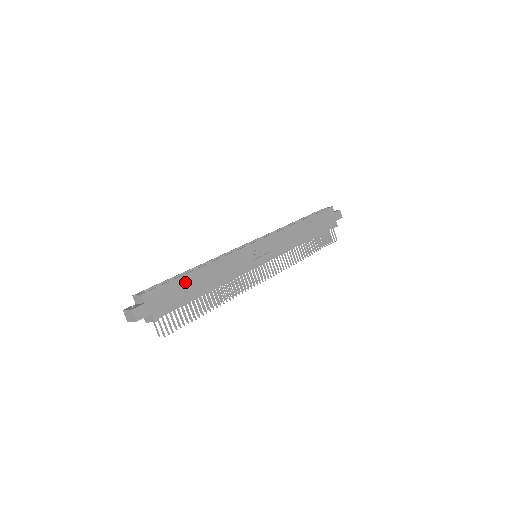
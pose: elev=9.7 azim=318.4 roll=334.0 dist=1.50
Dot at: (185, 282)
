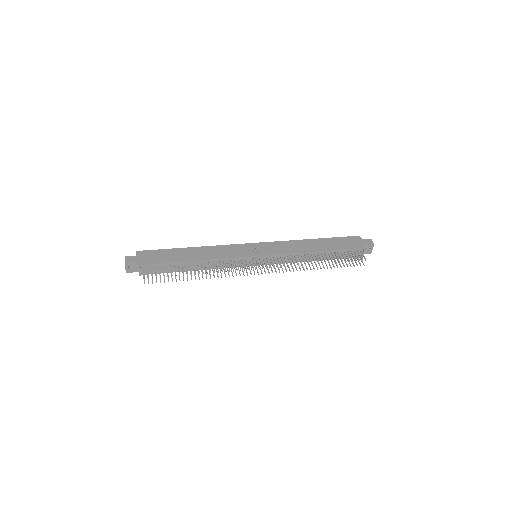
Dot at: (174, 252)
